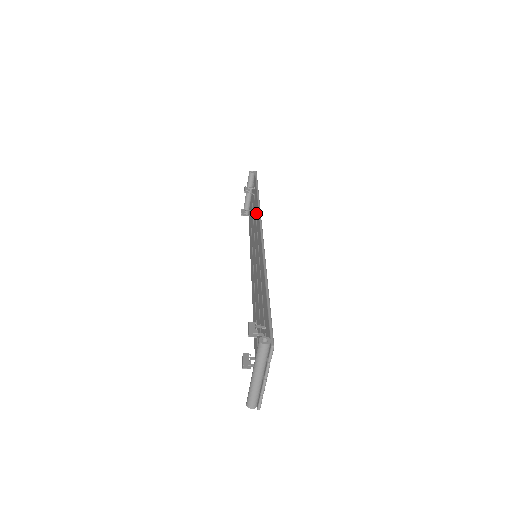
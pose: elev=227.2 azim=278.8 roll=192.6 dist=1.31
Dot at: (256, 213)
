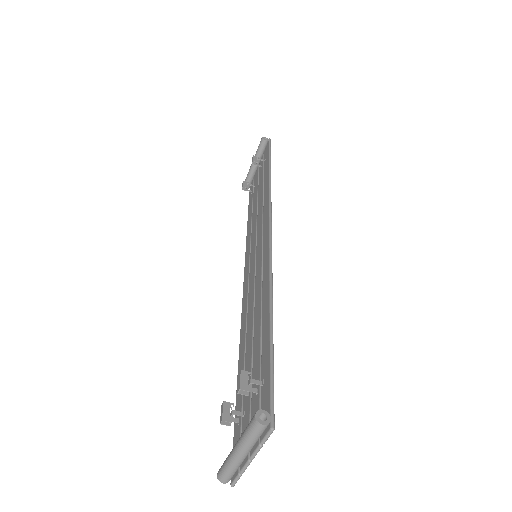
Dot at: (264, 197)
